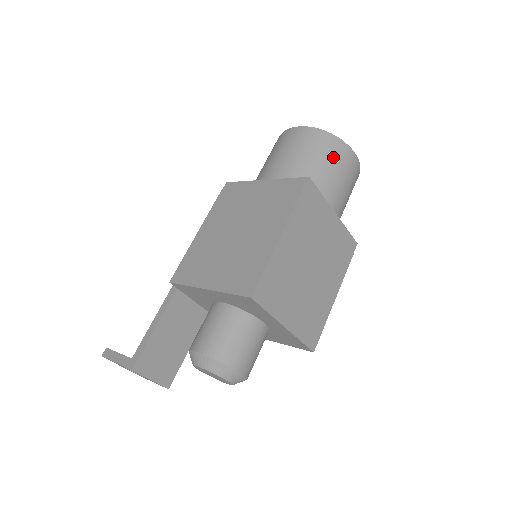
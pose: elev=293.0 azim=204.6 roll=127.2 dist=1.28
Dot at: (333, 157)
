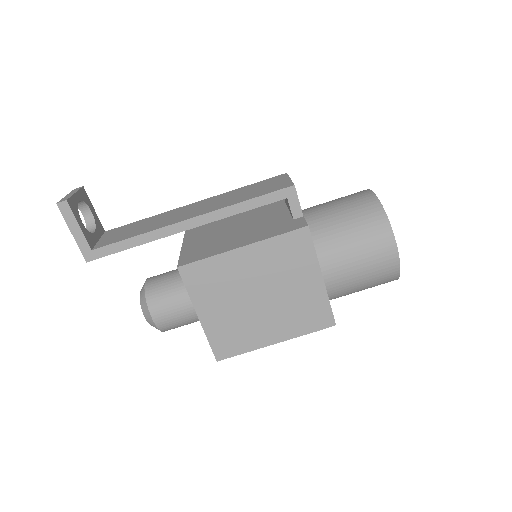
Dot at: occluded
